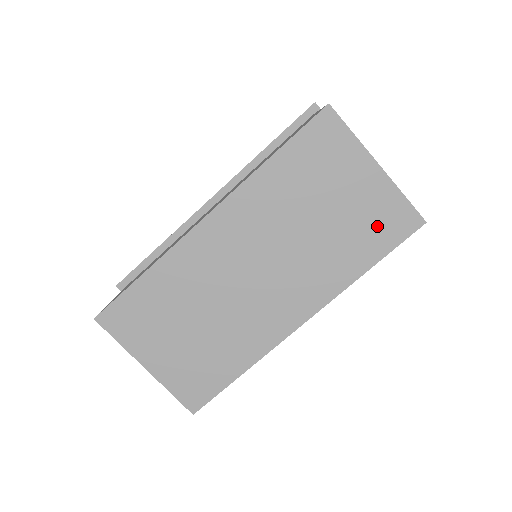
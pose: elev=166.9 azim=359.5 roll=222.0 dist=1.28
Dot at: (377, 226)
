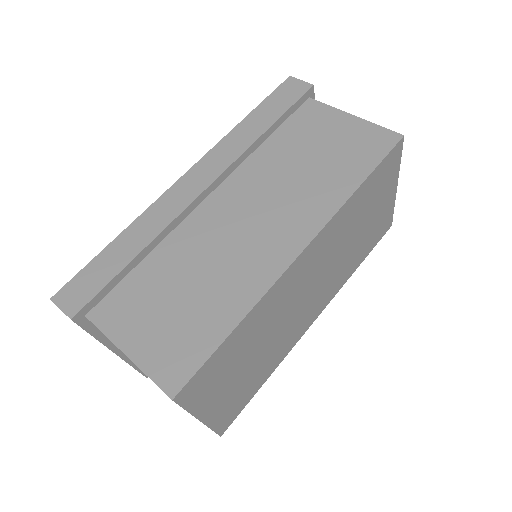
Dot at: (376, 233)
